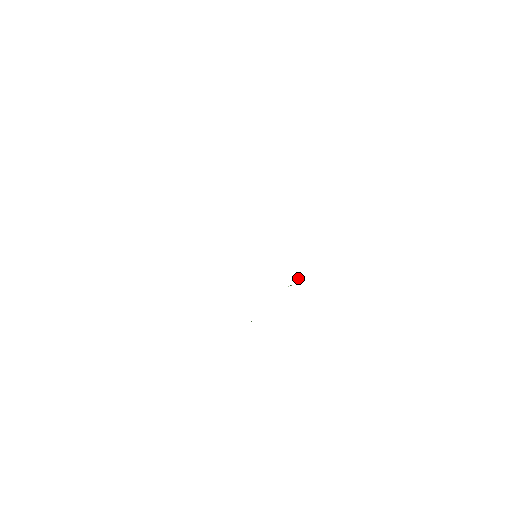
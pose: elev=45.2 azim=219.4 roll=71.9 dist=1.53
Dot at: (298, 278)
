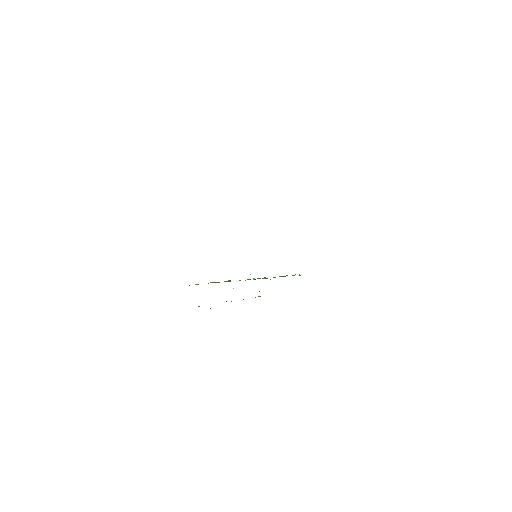
Dot at: occluded
